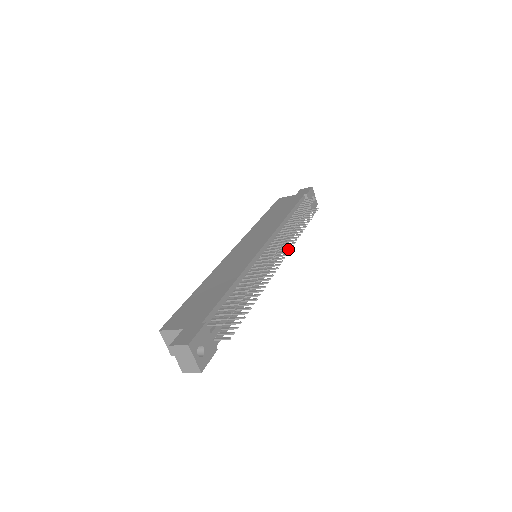
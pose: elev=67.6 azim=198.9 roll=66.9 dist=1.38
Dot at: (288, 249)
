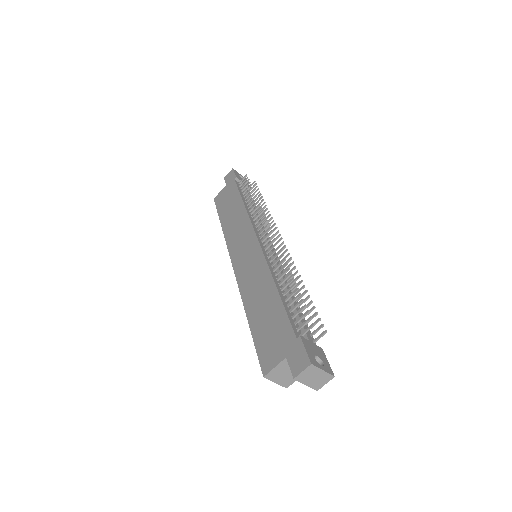
Dot at: occluded
